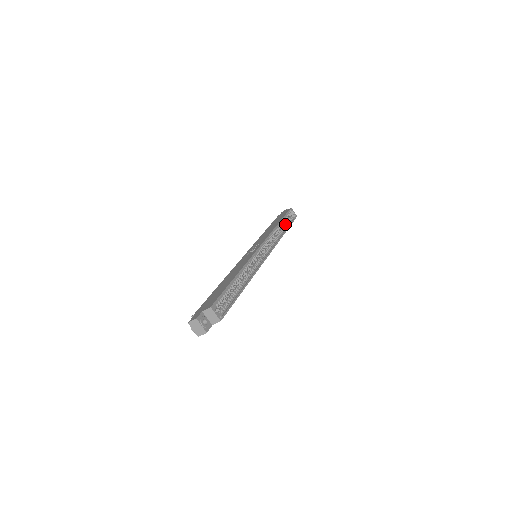
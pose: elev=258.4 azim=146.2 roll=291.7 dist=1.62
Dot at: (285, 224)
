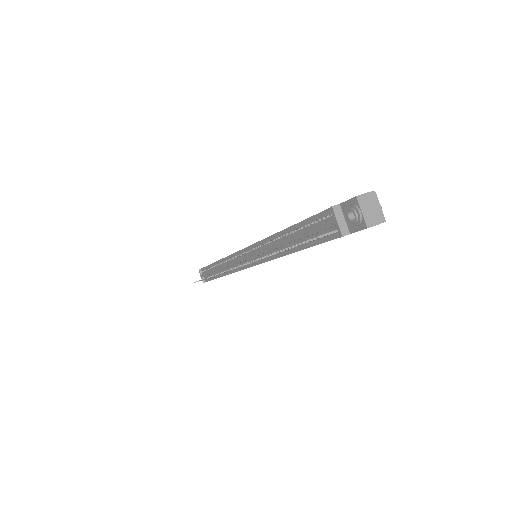
Dot at: occluded
